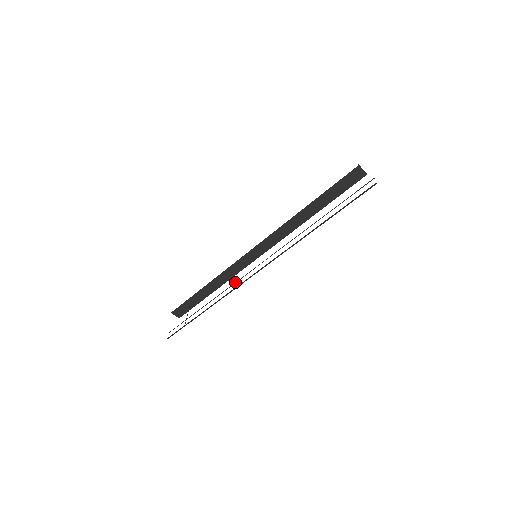
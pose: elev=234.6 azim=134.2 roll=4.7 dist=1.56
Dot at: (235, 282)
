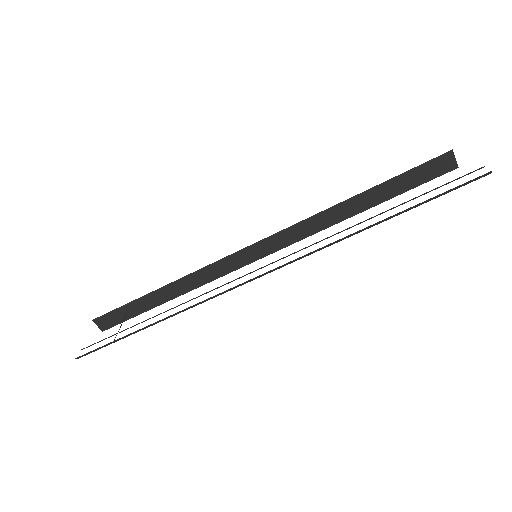
Dot at: occluded
